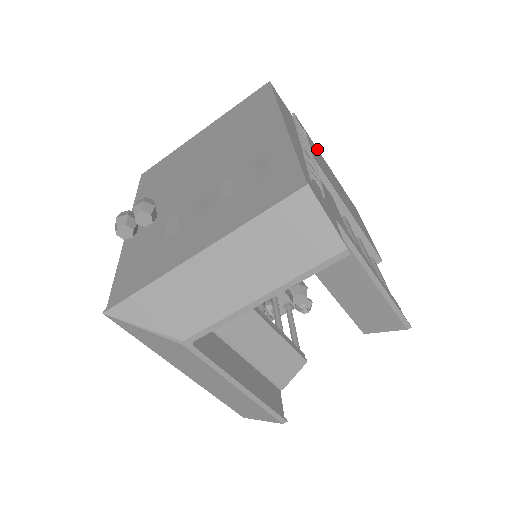
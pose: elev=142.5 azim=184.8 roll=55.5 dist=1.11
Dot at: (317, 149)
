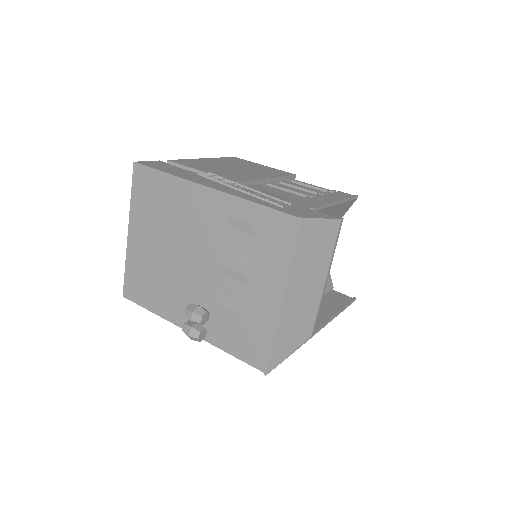
Dot at: (194, 160)
